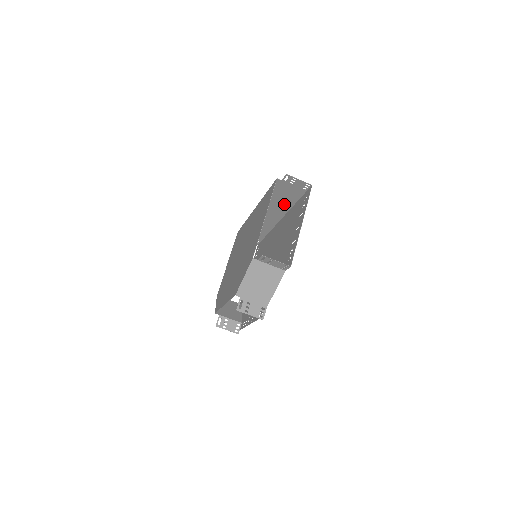
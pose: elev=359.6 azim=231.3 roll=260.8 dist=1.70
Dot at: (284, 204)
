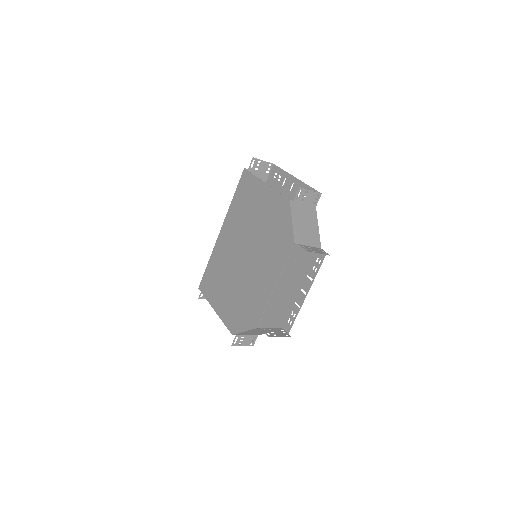
Dot at: occluded
